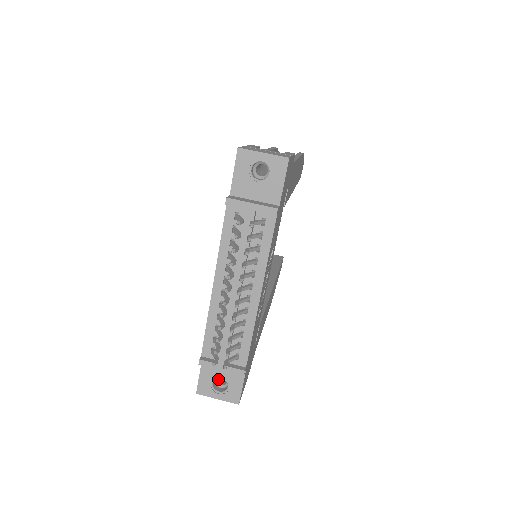
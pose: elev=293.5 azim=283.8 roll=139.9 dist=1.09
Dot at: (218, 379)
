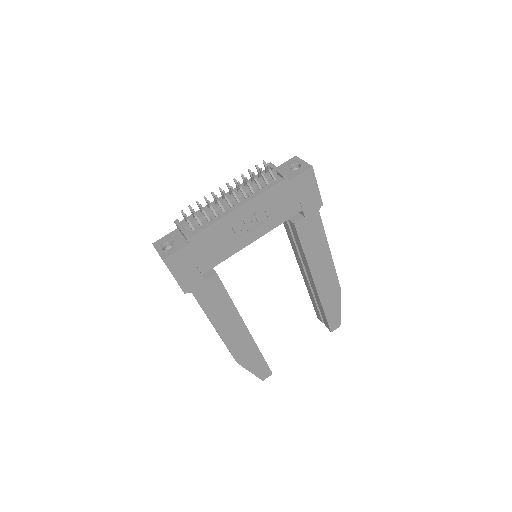
Dot at: occluded
